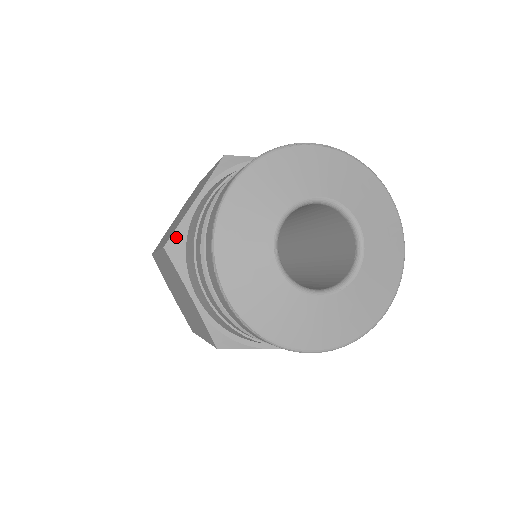
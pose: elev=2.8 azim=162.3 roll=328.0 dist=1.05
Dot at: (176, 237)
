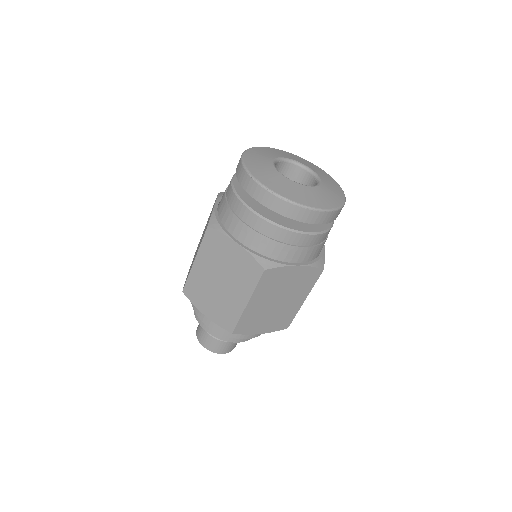
Dot at: (213, 219)
